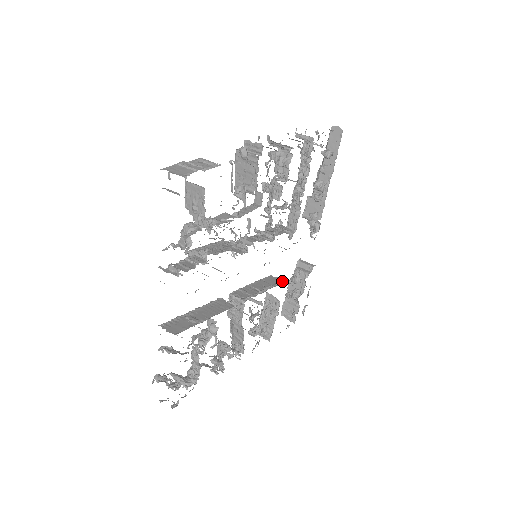
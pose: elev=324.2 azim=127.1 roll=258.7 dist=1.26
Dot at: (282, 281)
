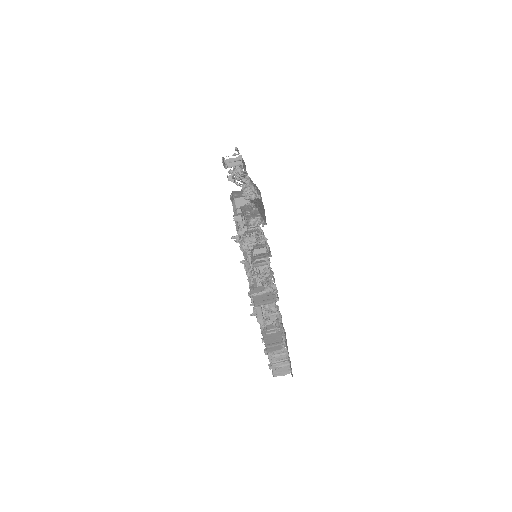
Dot at: occluded
